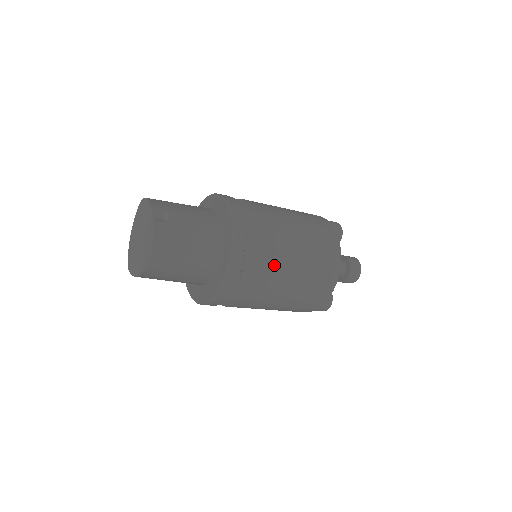
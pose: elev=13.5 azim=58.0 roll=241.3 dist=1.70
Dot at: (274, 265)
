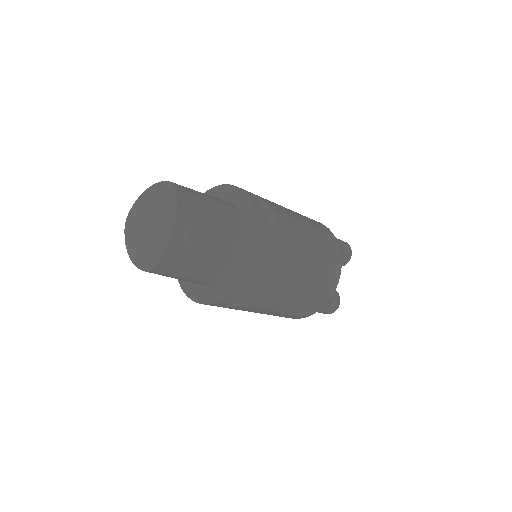
Dot at: (262, 304)
